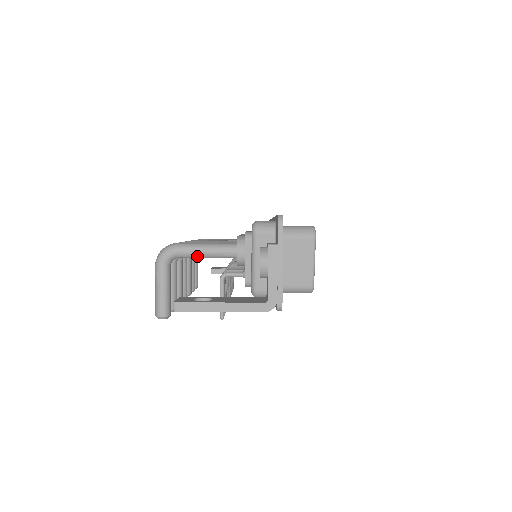
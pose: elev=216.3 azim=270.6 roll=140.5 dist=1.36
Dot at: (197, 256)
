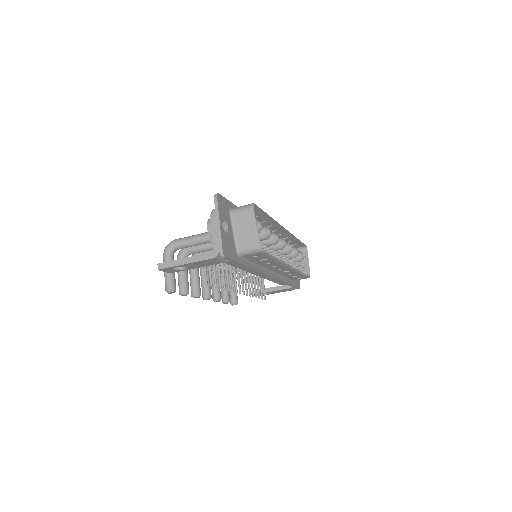
Dot at: (187, 245)
